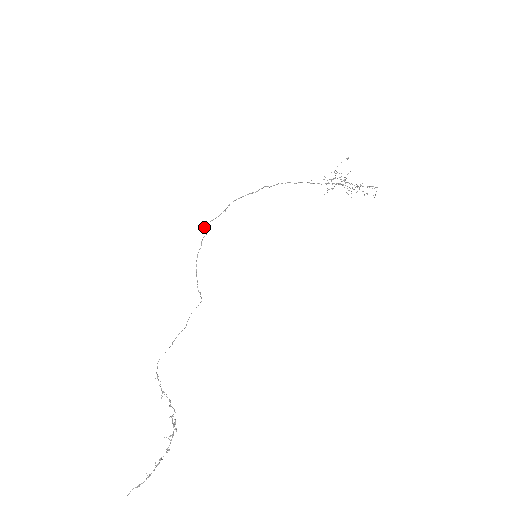
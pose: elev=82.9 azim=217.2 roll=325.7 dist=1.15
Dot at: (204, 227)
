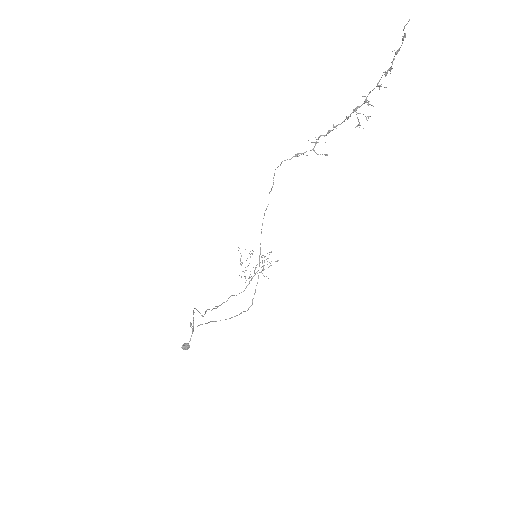
Dot at: occluded
